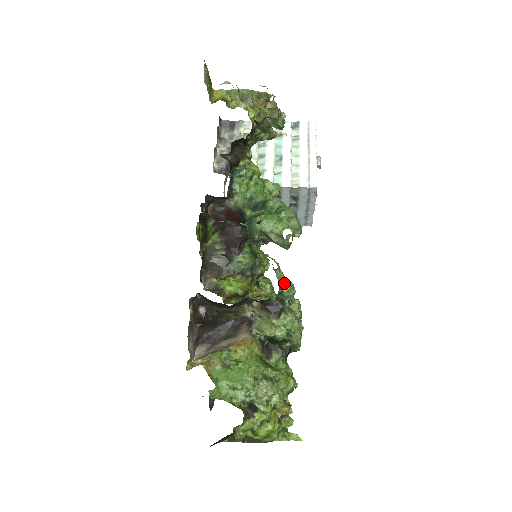
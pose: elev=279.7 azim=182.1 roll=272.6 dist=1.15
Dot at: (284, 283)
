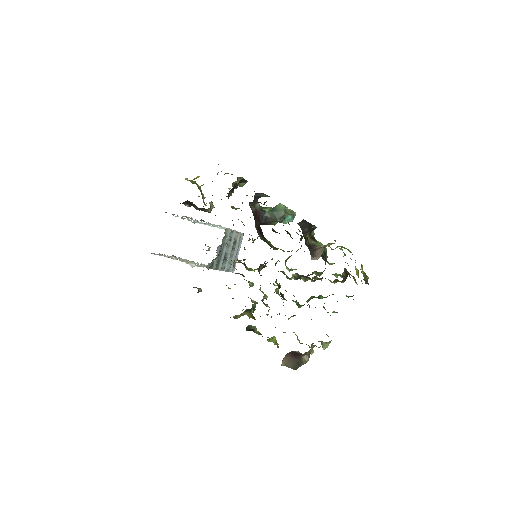
Dot at: occluded
